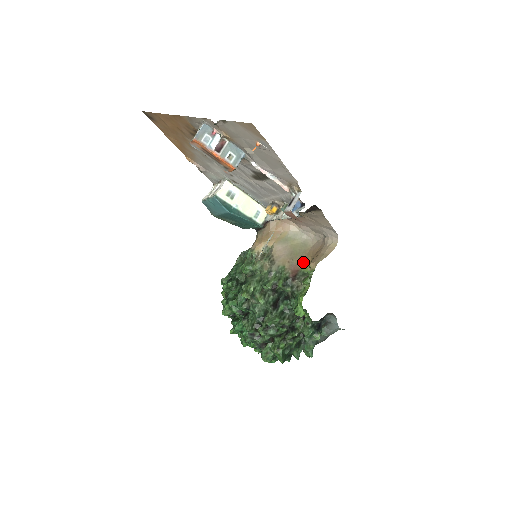
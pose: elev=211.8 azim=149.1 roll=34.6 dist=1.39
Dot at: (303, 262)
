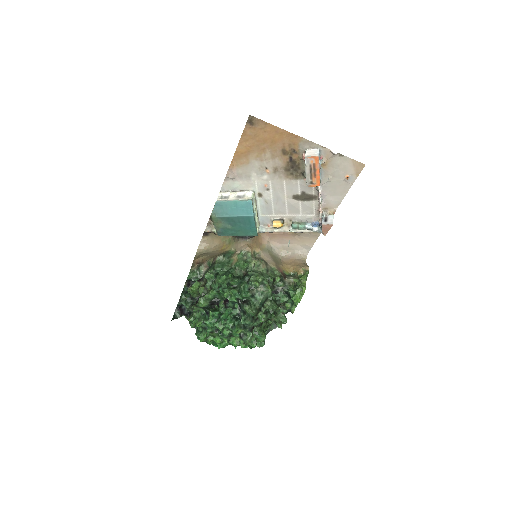
Dot at: (283, 268)
